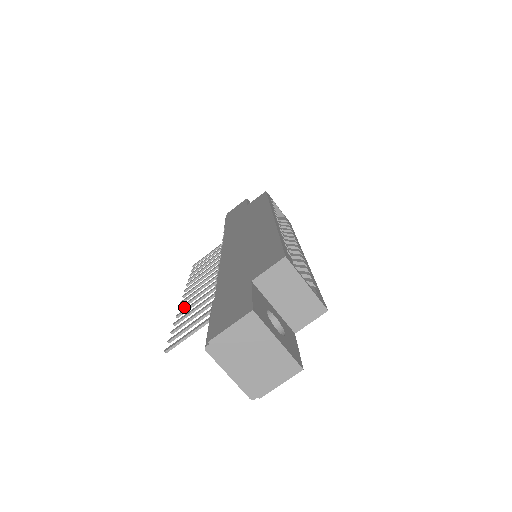
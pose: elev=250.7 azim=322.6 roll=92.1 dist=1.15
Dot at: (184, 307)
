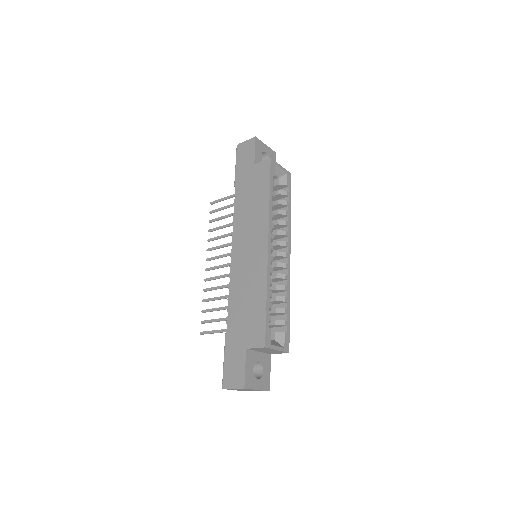
Dot at: occluded
